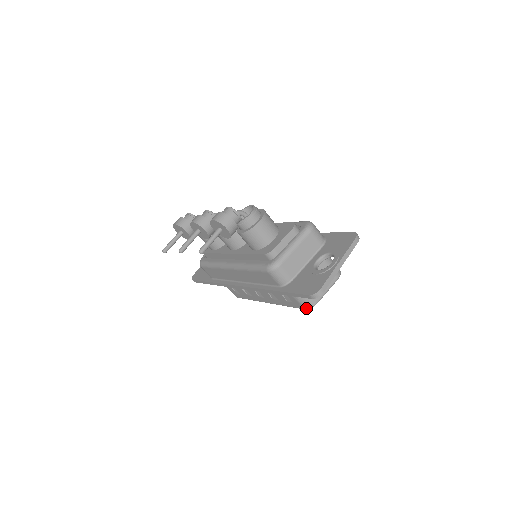
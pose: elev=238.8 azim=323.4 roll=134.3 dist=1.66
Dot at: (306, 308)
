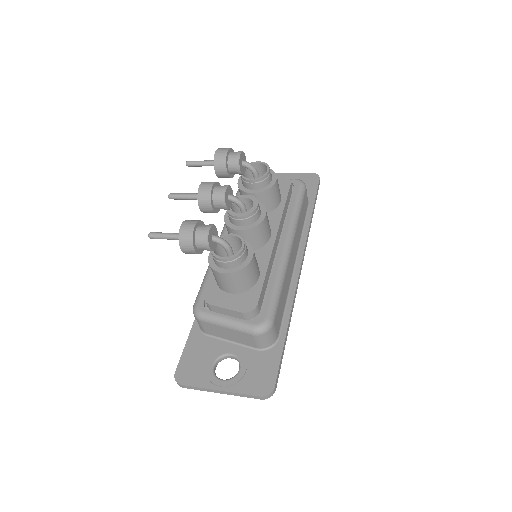
Dot at: occluded
